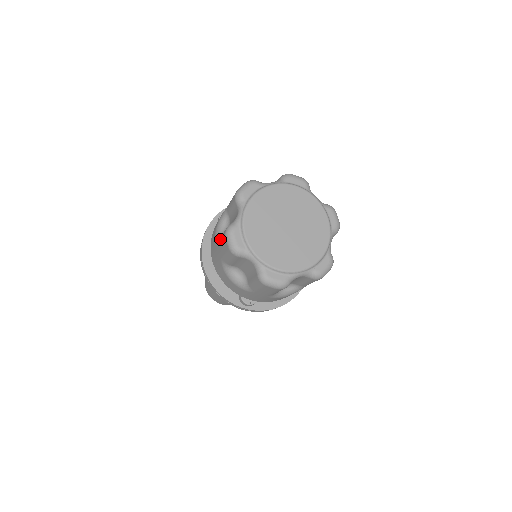
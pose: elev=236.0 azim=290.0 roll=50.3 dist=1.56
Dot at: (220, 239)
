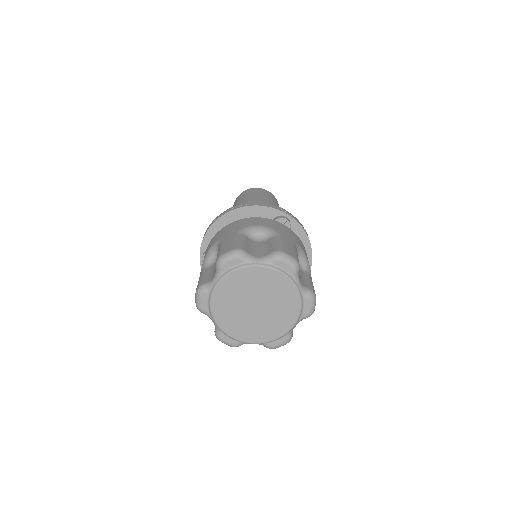
Dot at: occluded
